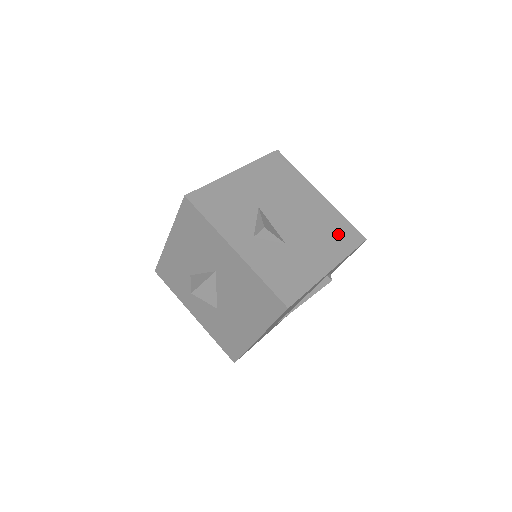
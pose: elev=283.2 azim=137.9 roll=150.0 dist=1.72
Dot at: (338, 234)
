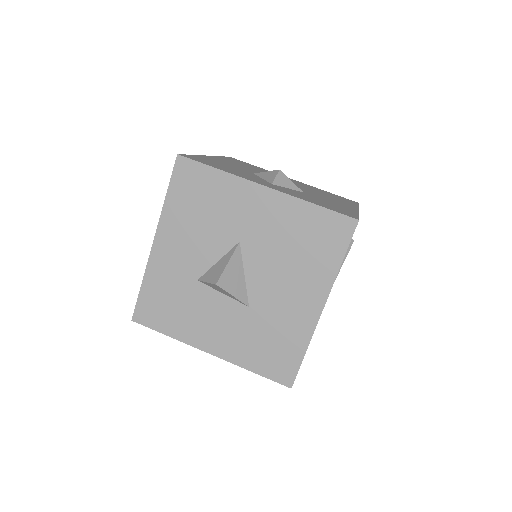
Dot at: (335, 197)
